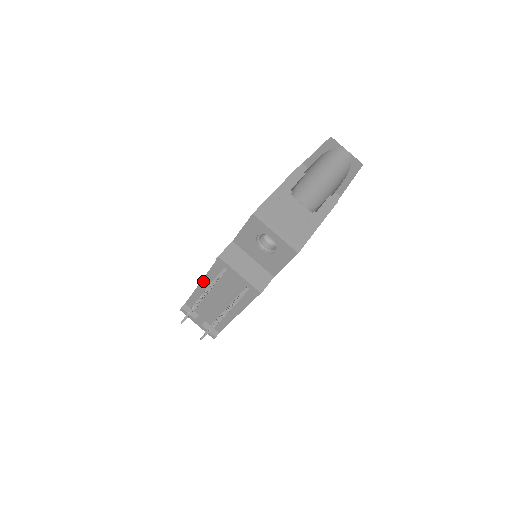
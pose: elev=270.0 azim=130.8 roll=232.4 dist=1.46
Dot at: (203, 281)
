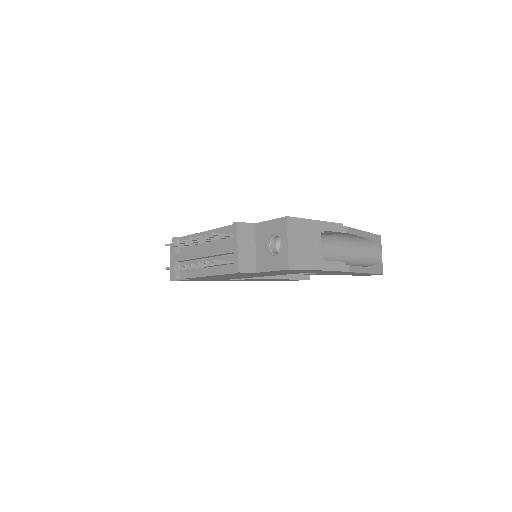
Dot at: (208, 232)
